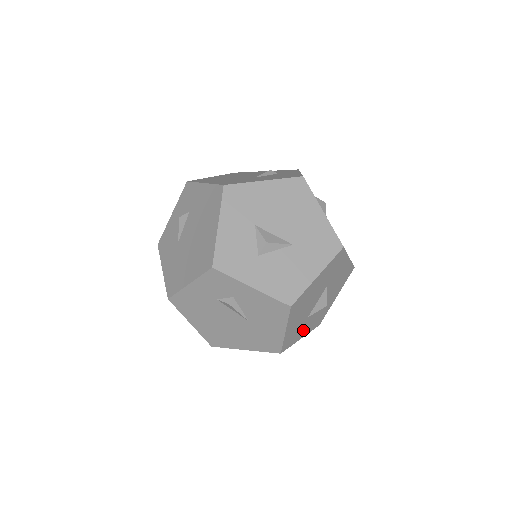
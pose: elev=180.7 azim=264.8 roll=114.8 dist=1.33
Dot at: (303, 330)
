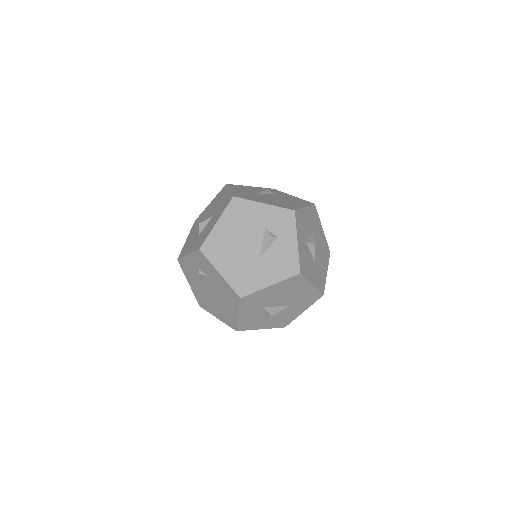
Dot at: occluded
